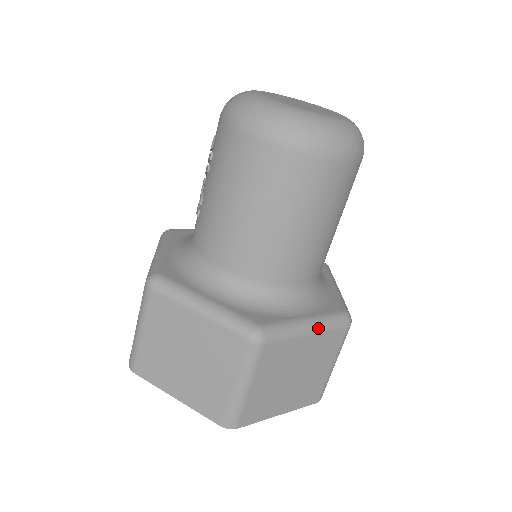
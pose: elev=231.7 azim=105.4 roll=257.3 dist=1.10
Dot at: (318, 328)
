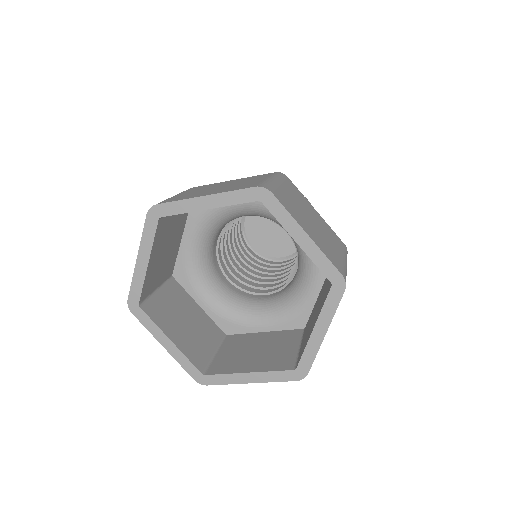
Dot at: (322, 218)
